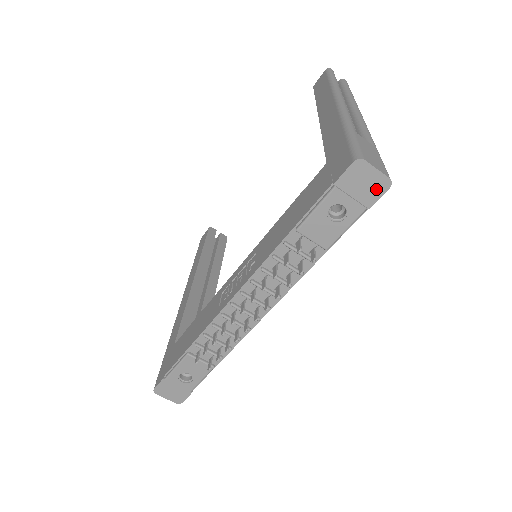
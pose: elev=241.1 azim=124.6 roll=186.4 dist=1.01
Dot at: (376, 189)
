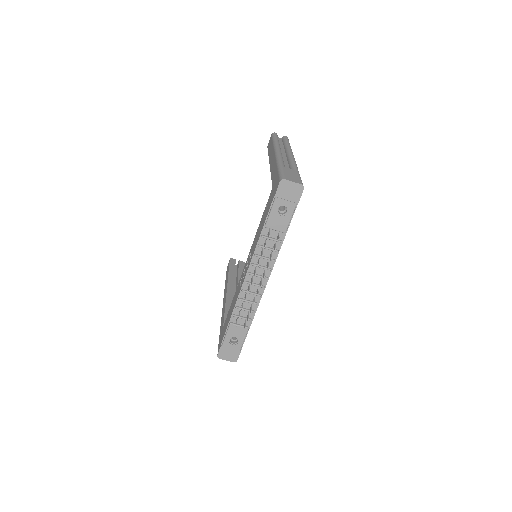
Dot at: (297, 192)
